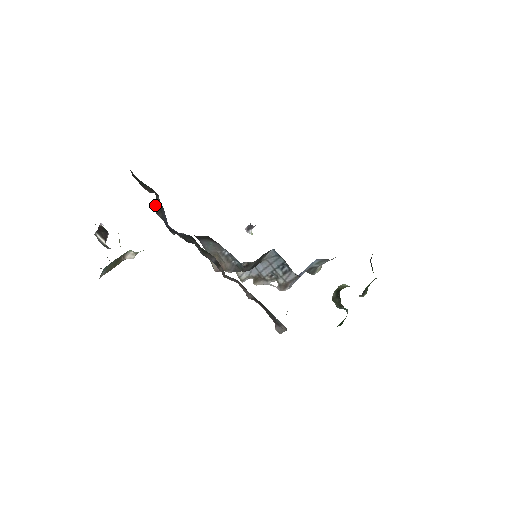
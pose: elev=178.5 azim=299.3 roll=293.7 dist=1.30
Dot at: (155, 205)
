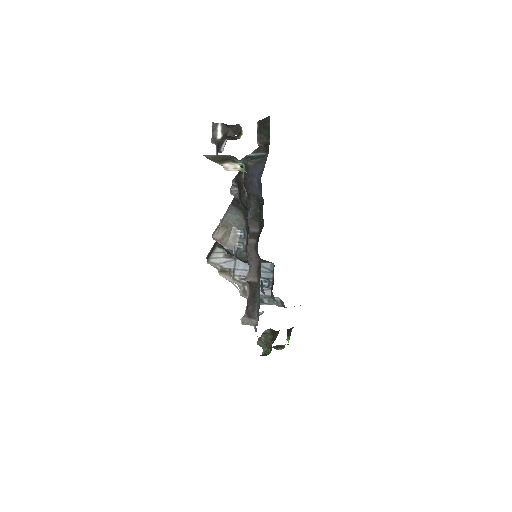
Dot at: (251, 153)
